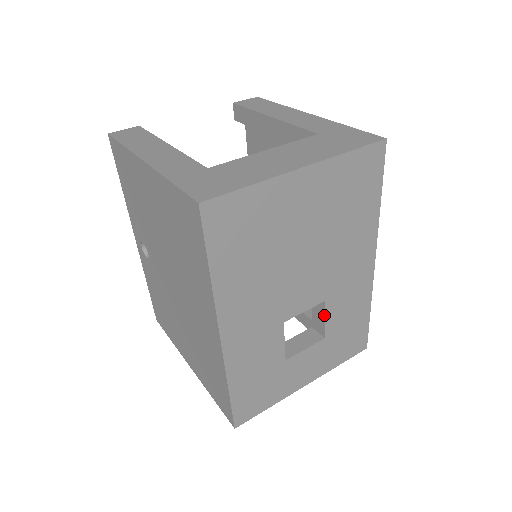
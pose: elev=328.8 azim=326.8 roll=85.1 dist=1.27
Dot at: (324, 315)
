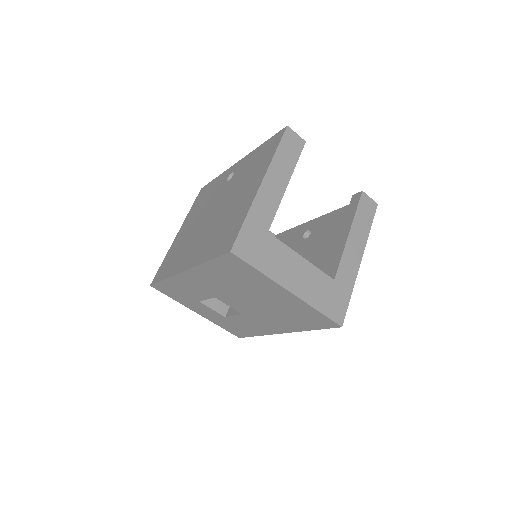
Dot at: (236, 314)
